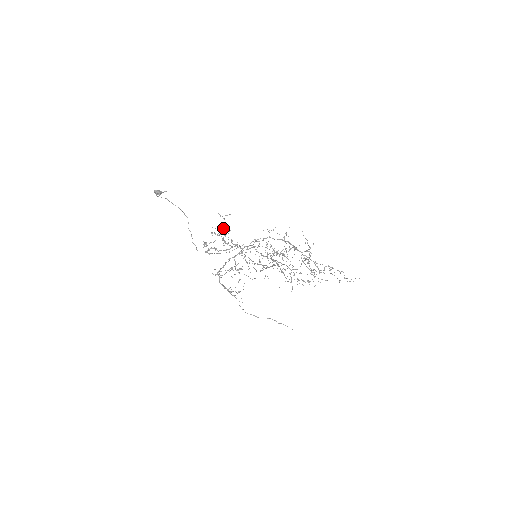
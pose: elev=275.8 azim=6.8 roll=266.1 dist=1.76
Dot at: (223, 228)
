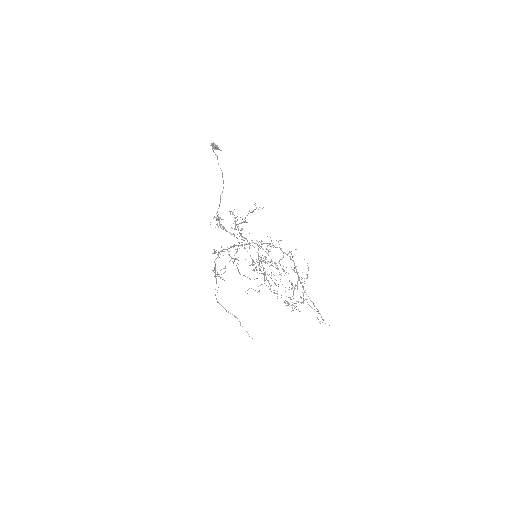
Dot at: (247, 215)
